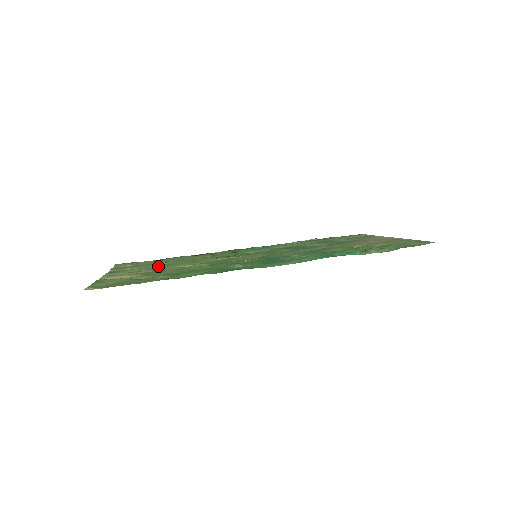
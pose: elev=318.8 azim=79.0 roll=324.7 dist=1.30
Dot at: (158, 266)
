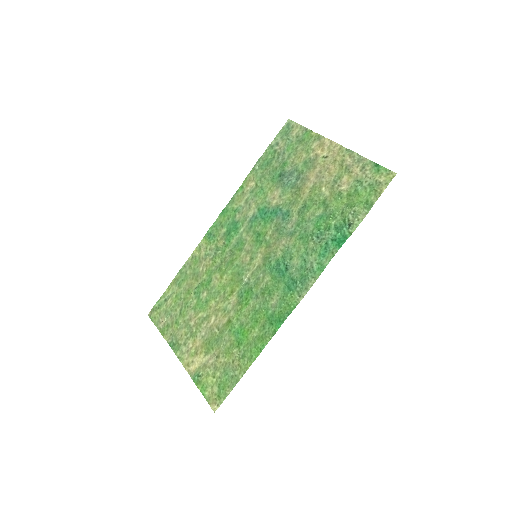
Dot at: (196, 315)
